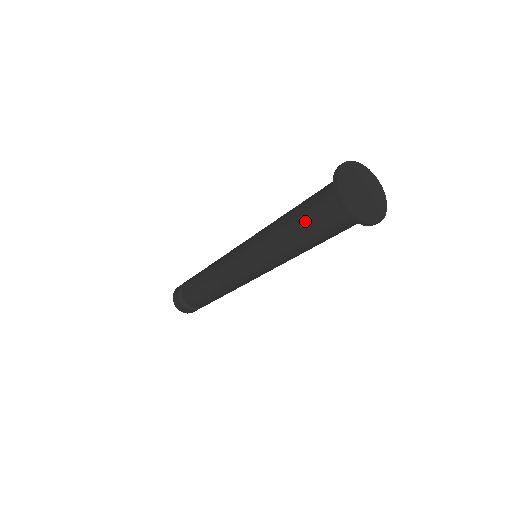
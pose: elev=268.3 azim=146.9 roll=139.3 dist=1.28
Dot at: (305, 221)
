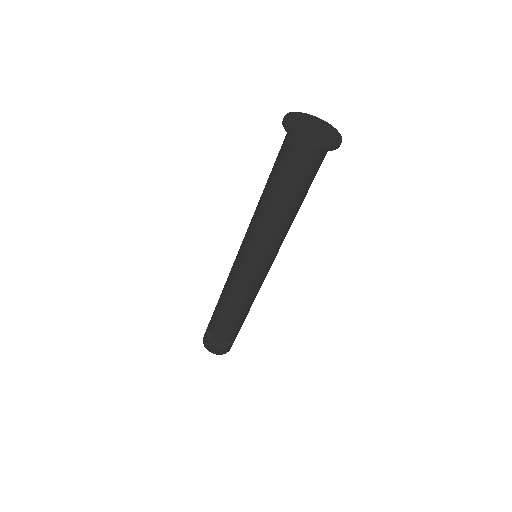
Dot at: (283, 182)
